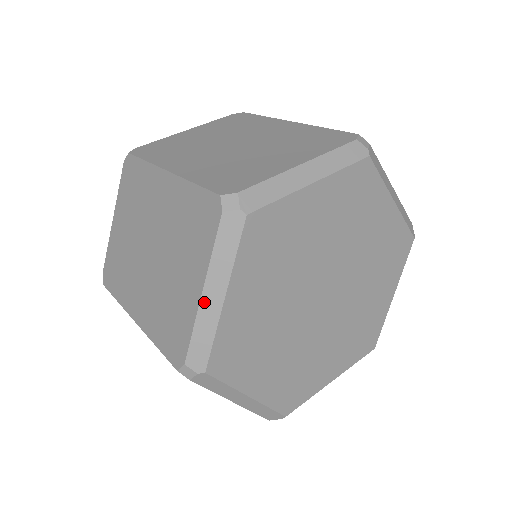
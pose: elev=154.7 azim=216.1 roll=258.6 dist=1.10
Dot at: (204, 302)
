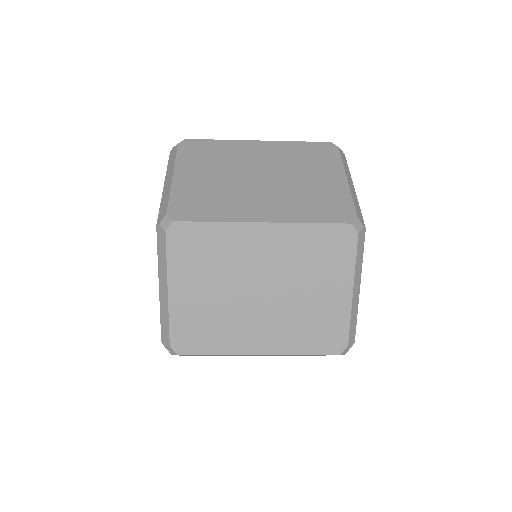
Dot at: (354, 298)
